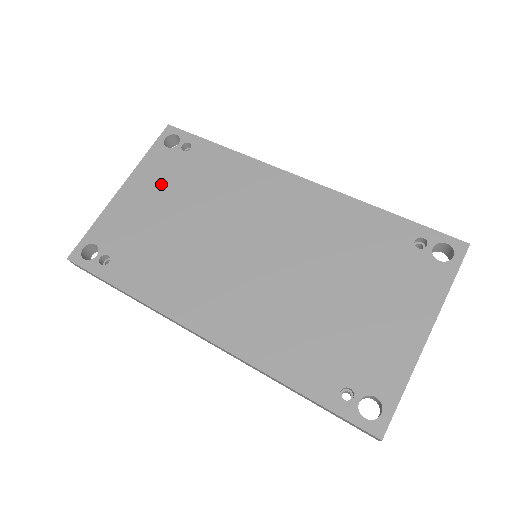
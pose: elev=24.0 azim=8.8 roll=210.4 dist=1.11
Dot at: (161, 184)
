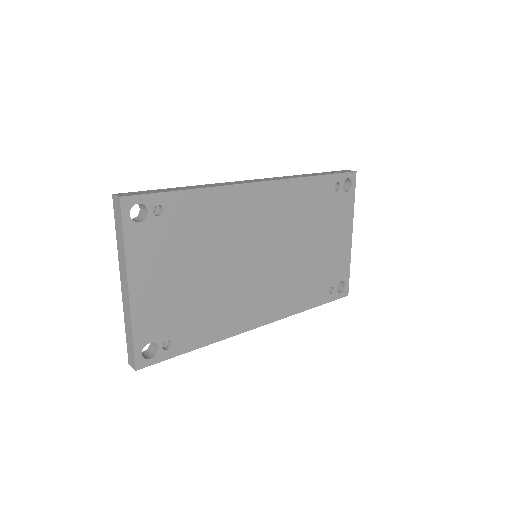
Dot at: (163, 260)
